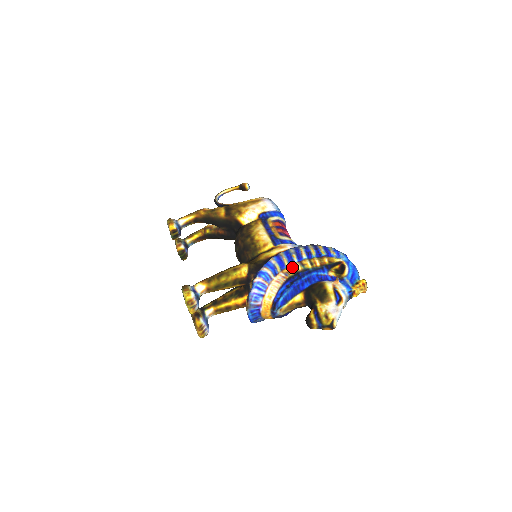
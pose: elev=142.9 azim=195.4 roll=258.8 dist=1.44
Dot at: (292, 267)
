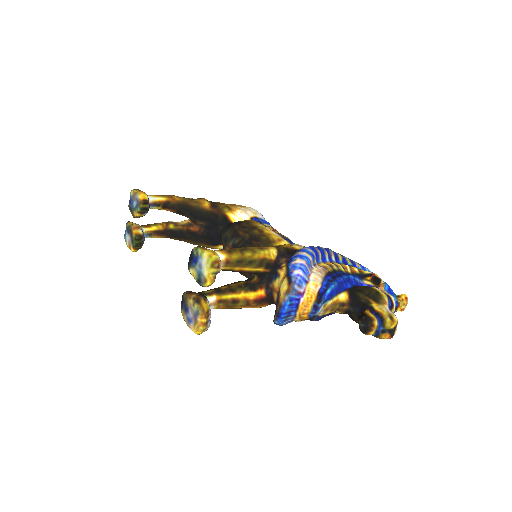
Dot at: (326, 264)
